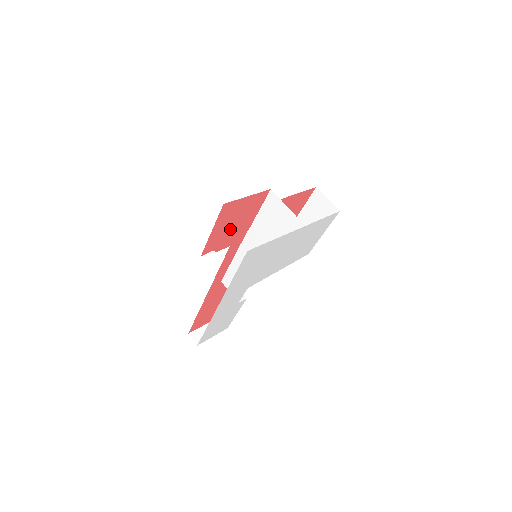
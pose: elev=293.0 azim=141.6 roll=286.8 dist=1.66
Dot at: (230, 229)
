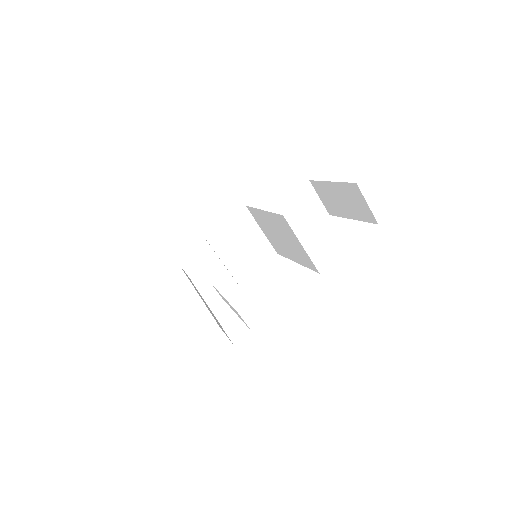
Dot at: occluded
